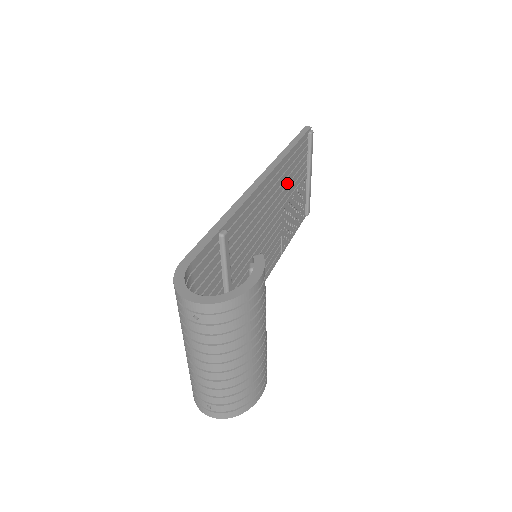
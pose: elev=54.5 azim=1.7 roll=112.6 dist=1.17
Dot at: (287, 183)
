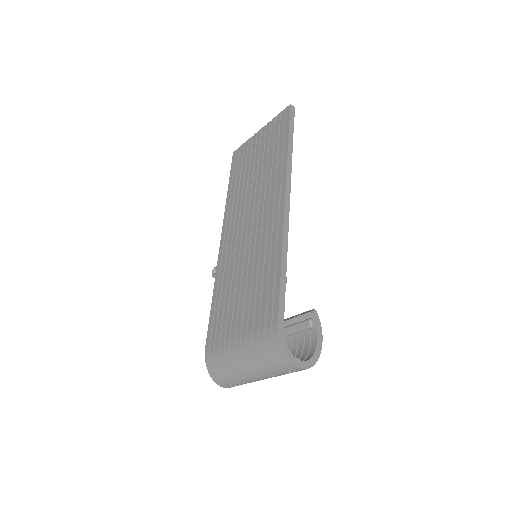
Dot at: occluded
